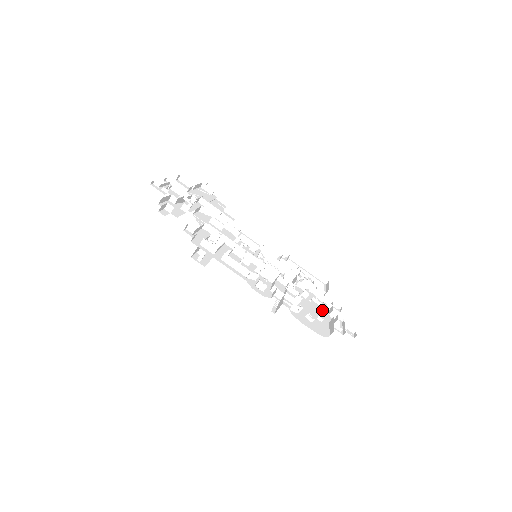
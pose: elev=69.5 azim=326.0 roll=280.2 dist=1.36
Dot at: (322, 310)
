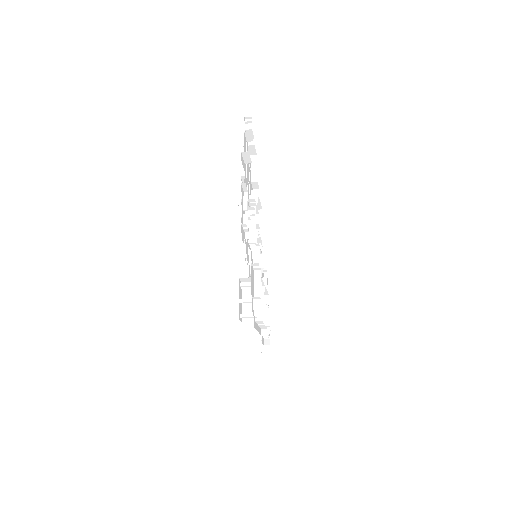
Dot at: occluded
